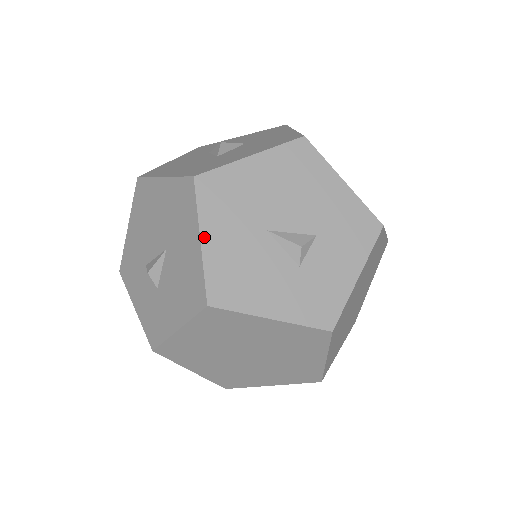
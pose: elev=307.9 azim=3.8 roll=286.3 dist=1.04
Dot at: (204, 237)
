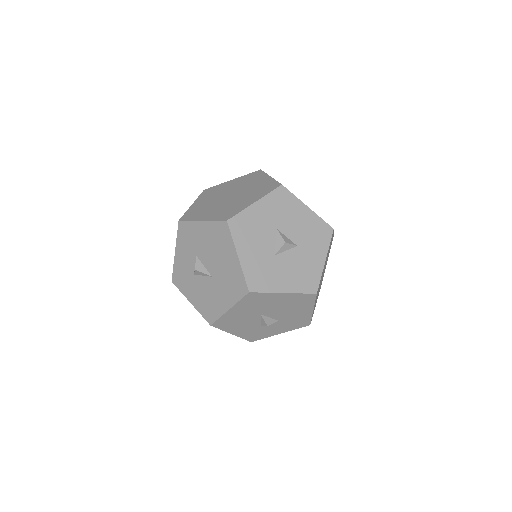
Dot at: (231, 309)
